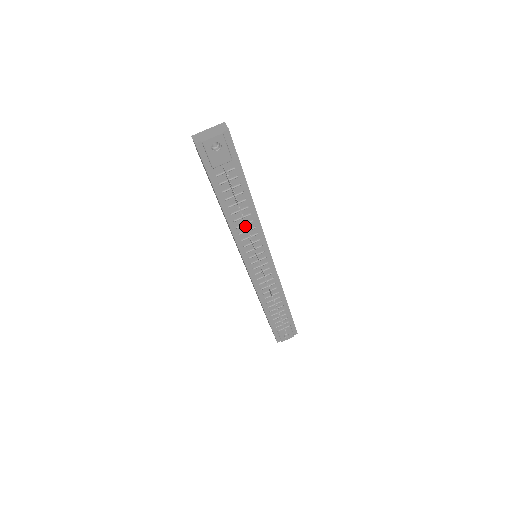
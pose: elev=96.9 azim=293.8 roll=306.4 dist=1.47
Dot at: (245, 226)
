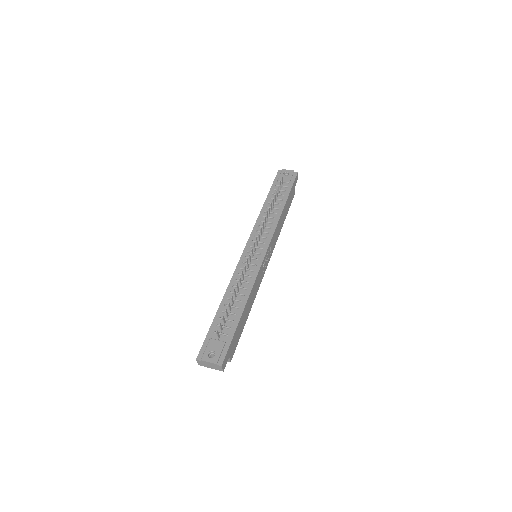
Dot at: (268, 219)
